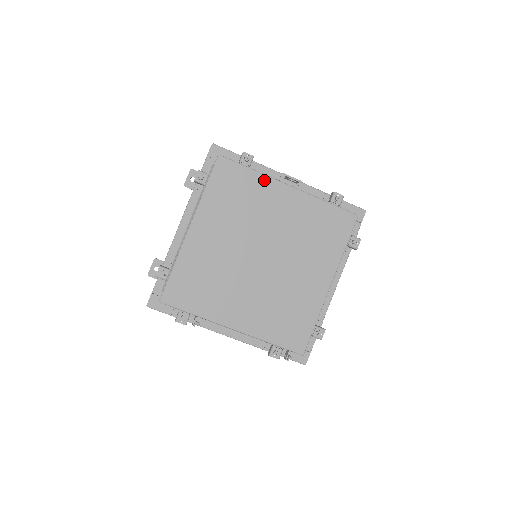
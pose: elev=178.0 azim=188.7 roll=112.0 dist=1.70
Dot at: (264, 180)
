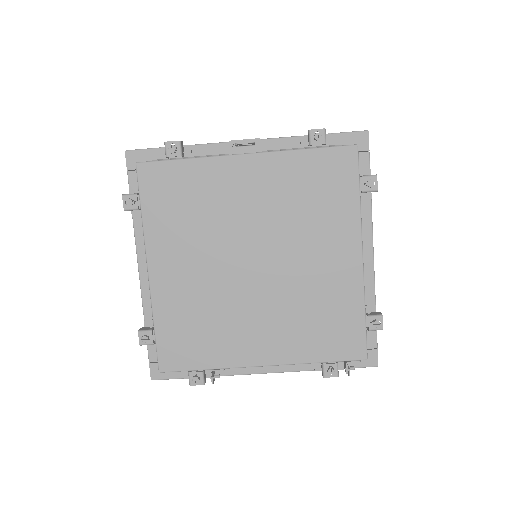
Dot at: (208, 165)
